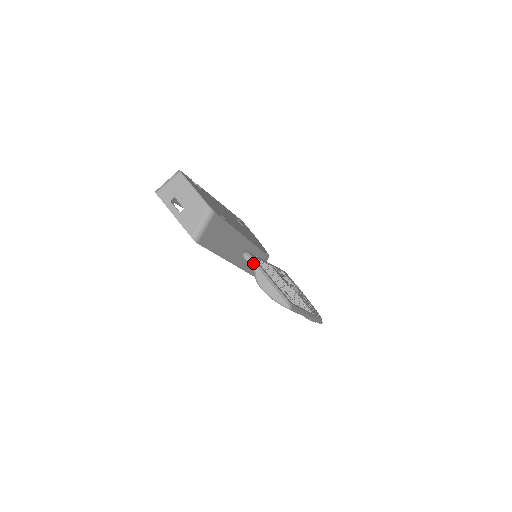
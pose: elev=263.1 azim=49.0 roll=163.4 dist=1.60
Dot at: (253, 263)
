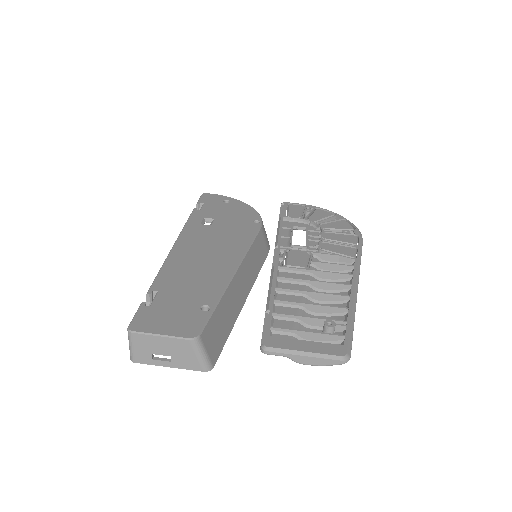
Dot at: (279, 353)
